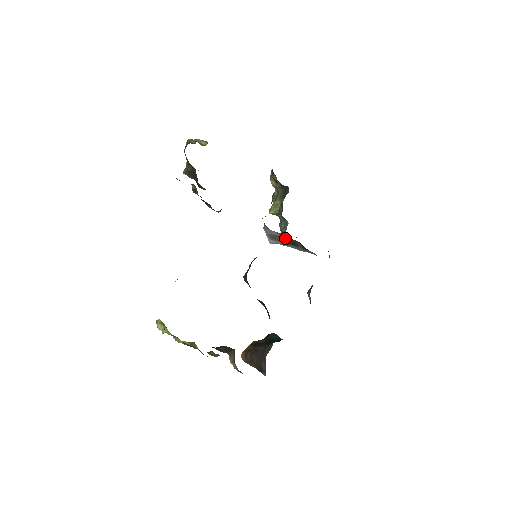
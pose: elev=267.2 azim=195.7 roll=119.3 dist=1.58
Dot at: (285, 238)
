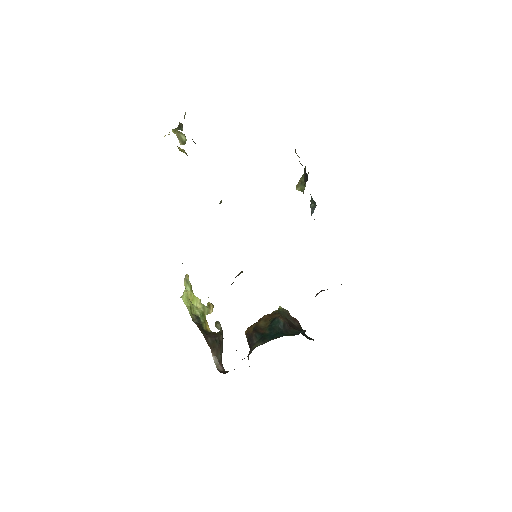
Dot at: occluded
